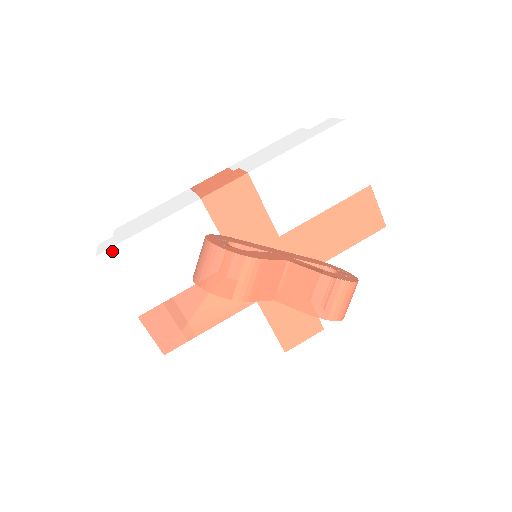
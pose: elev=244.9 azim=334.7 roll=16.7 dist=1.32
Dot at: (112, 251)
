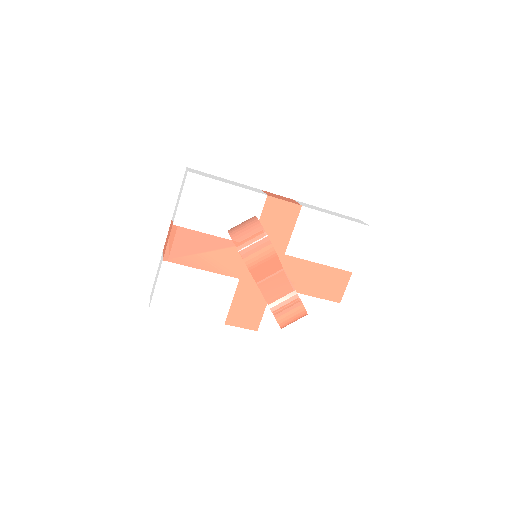
Dot at: (198, 177)
